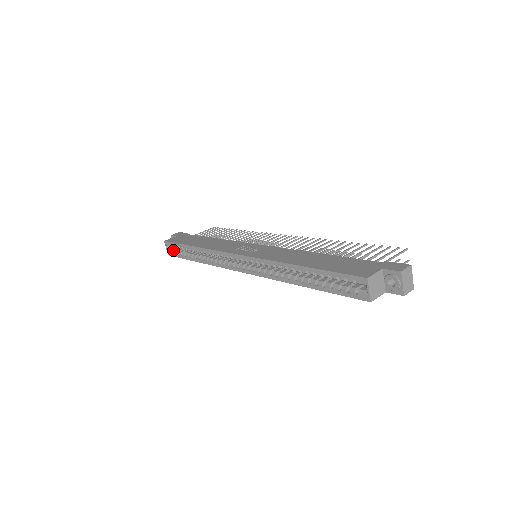
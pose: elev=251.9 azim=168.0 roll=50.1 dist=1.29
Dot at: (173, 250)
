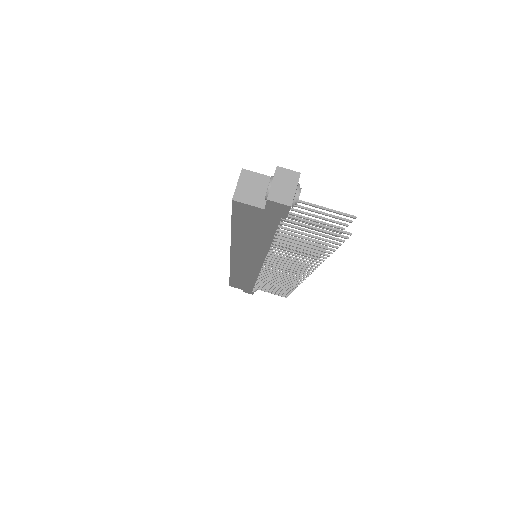
Dot at: occluded
